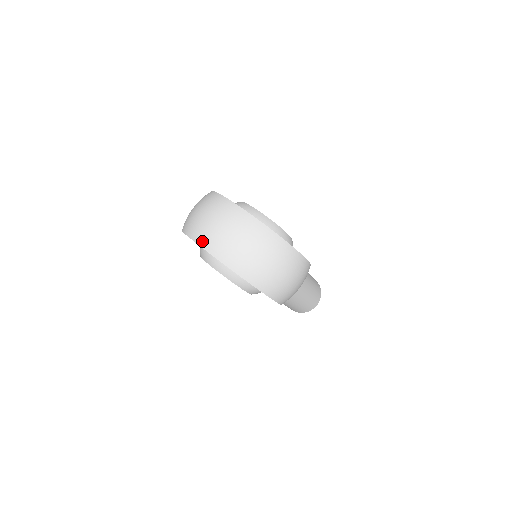
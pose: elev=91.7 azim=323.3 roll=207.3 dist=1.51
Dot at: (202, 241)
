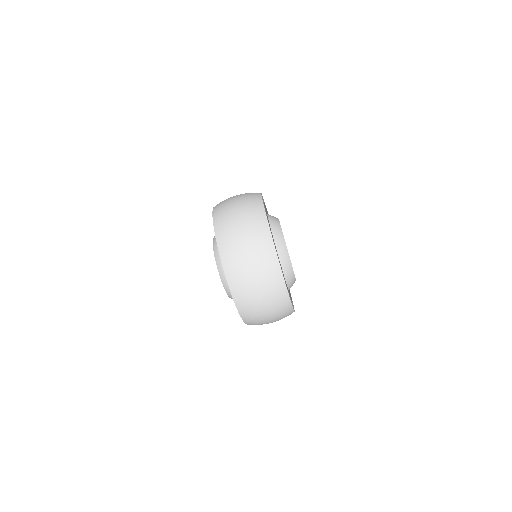
Dot at: (228, 269)
